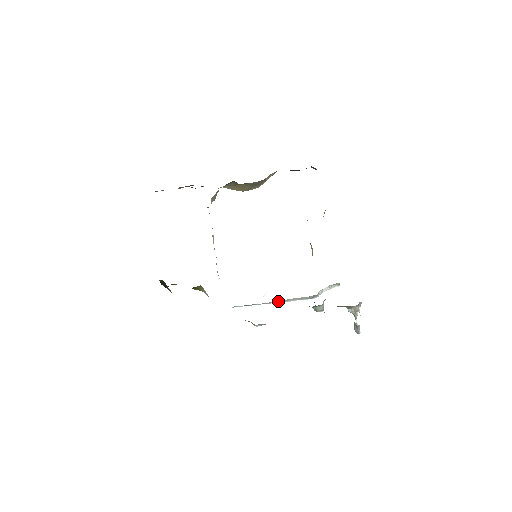
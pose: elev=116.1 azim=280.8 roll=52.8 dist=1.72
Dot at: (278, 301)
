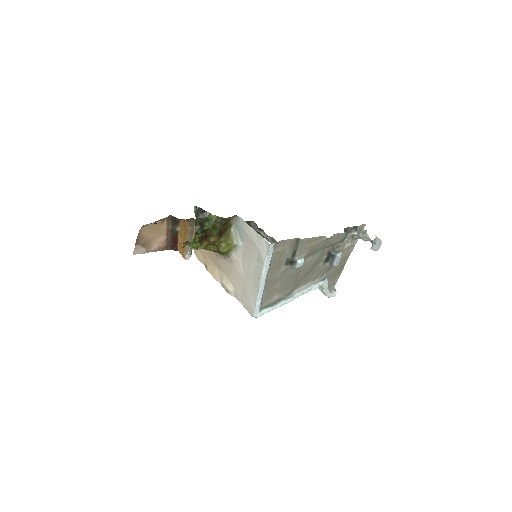
Dot at: (298, 291)
